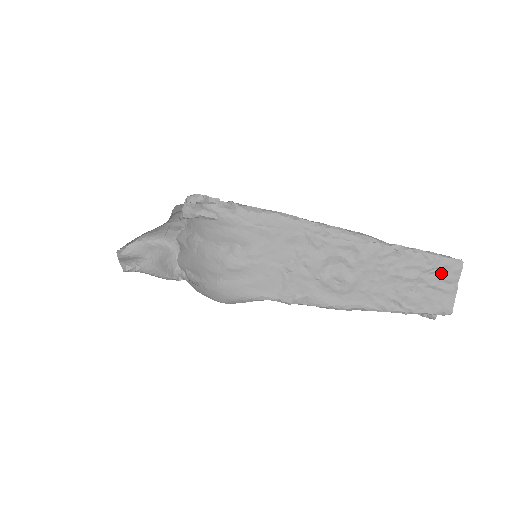
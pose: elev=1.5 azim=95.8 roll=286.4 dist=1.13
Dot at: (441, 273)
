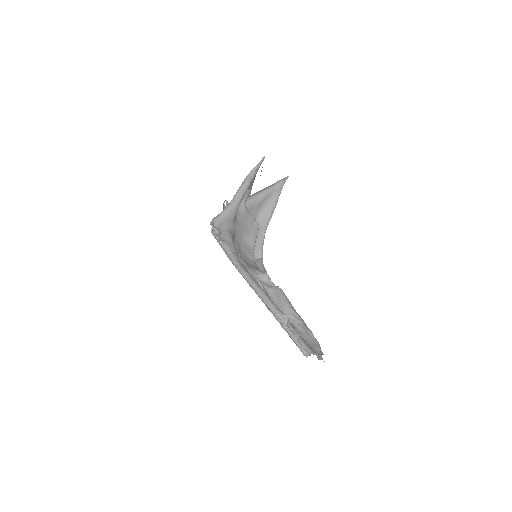
Dot at: occluded
